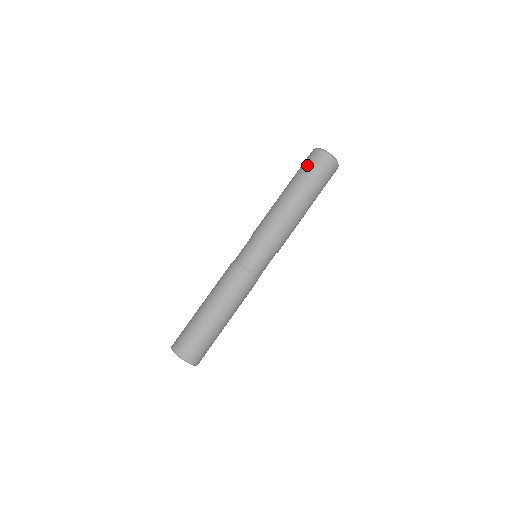
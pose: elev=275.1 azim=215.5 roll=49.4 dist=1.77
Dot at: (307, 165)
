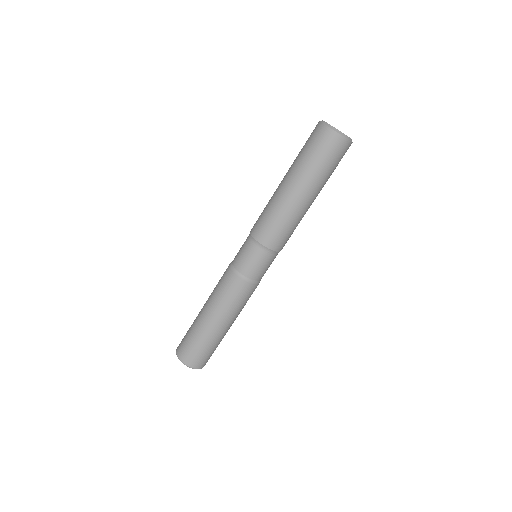
Dot at: occluded
